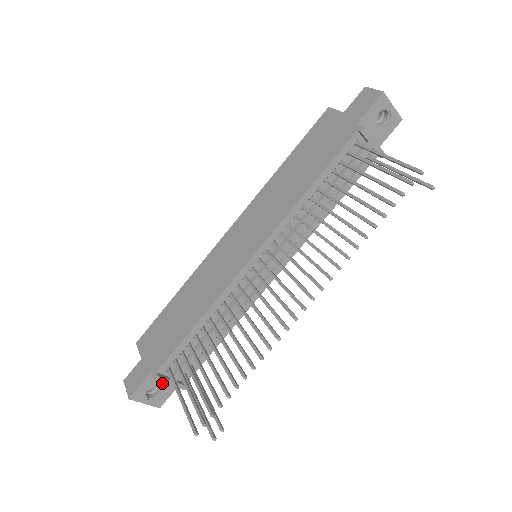
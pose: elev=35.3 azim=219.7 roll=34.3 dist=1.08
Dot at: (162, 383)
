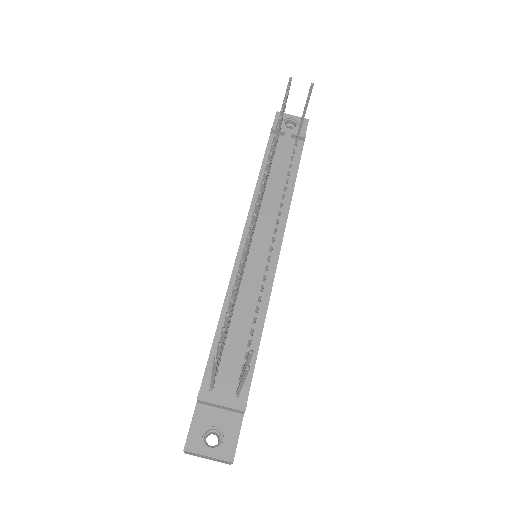
Dot at: (218, 419)
